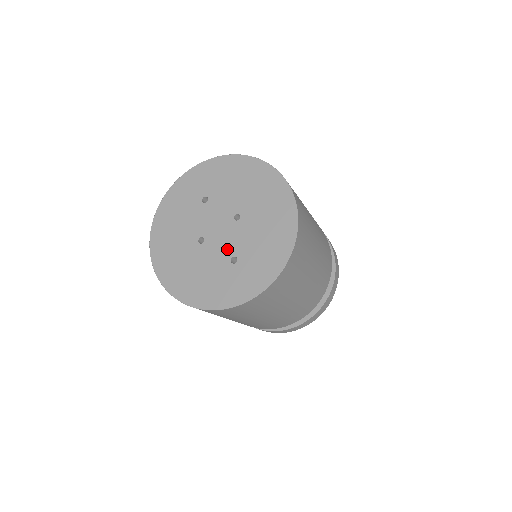
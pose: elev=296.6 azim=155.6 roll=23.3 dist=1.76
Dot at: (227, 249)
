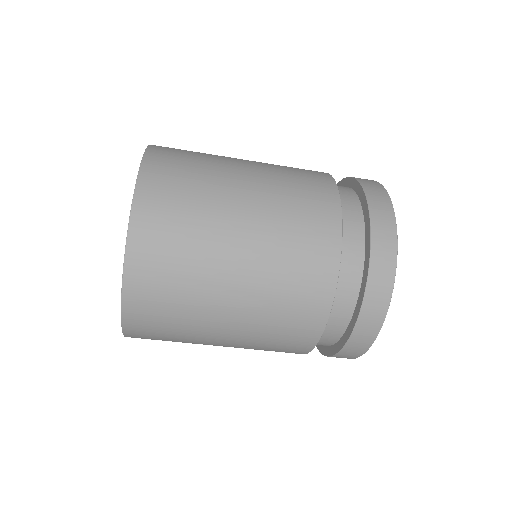
Dot at: occluded
